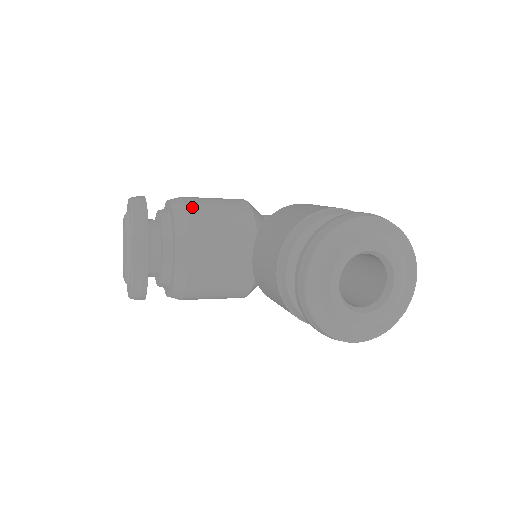
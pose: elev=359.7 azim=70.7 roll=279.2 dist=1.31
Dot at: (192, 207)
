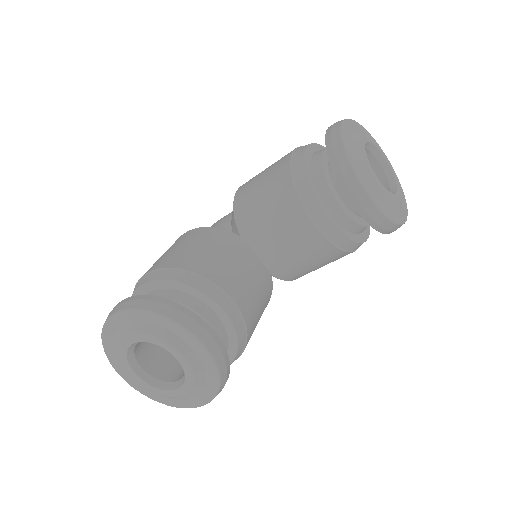
Dot at: (179, 263)
